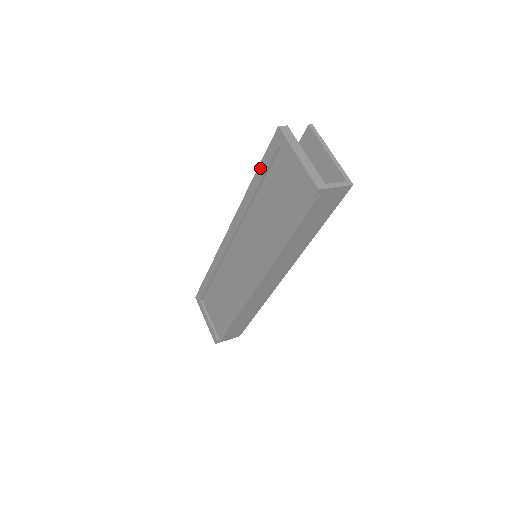
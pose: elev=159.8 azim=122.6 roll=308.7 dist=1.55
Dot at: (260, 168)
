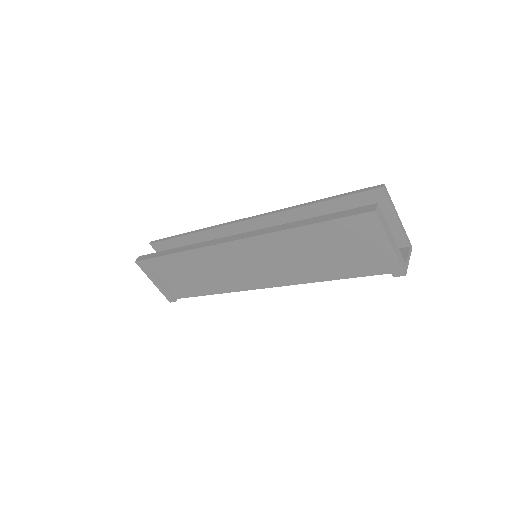
Dot at: (323, 225)
